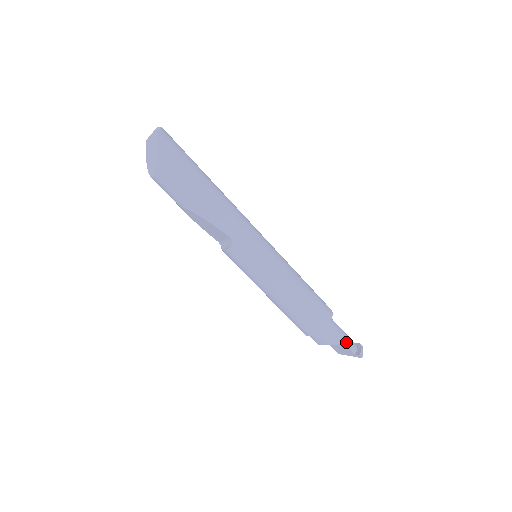
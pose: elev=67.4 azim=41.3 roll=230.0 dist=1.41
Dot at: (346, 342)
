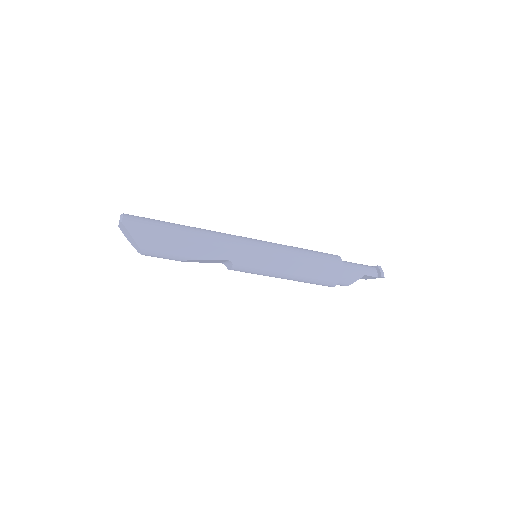
Dot at: (365, 273)
